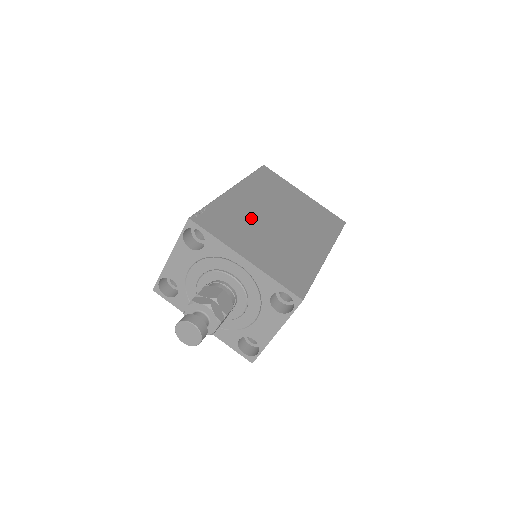
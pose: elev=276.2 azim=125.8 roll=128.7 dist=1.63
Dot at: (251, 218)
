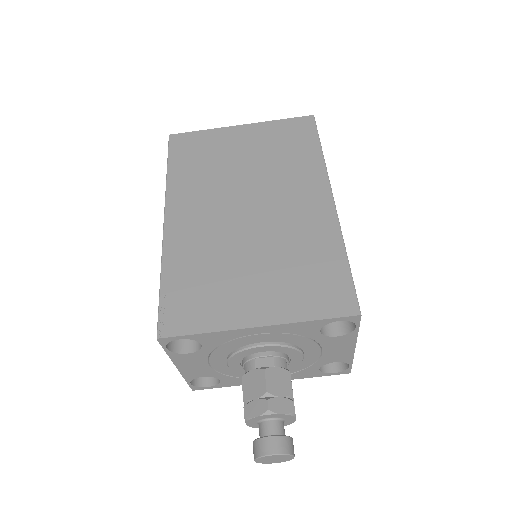
Dot at: (217, 247)
